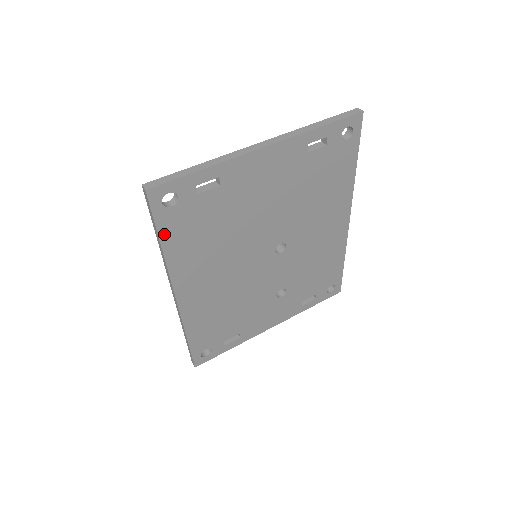
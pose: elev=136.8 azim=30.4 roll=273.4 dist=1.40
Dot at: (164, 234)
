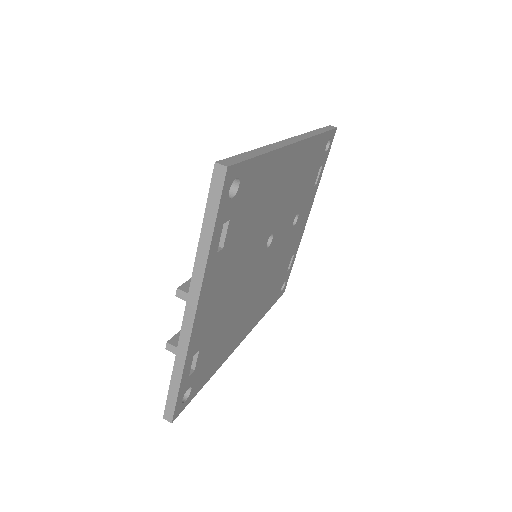
Dot at: (203, 383)
